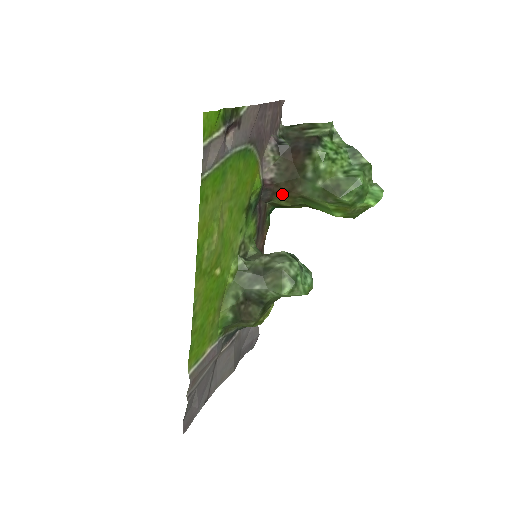
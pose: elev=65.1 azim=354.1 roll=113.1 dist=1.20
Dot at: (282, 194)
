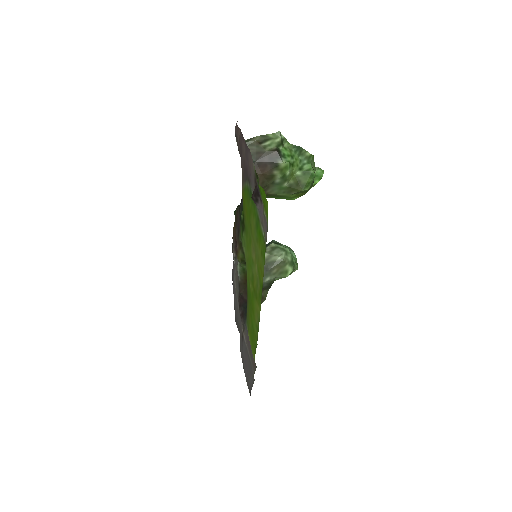
Dot at: occluded
